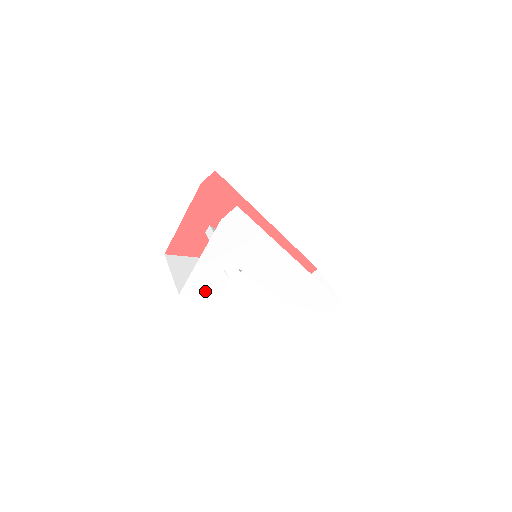
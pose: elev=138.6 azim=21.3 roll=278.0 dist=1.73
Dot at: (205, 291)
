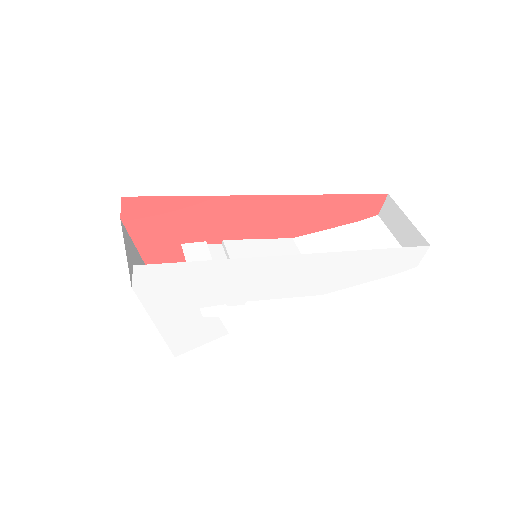
Dot at: (203, 339)
